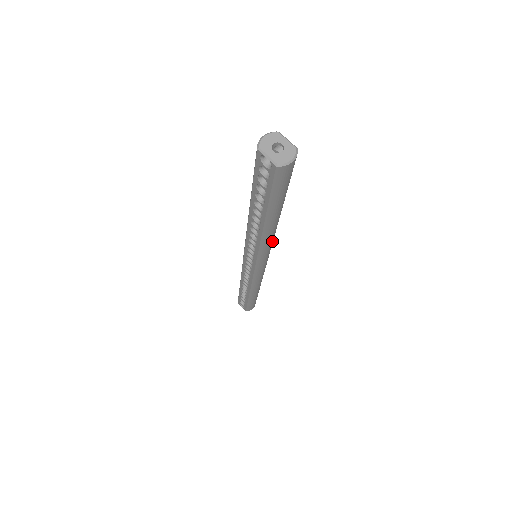
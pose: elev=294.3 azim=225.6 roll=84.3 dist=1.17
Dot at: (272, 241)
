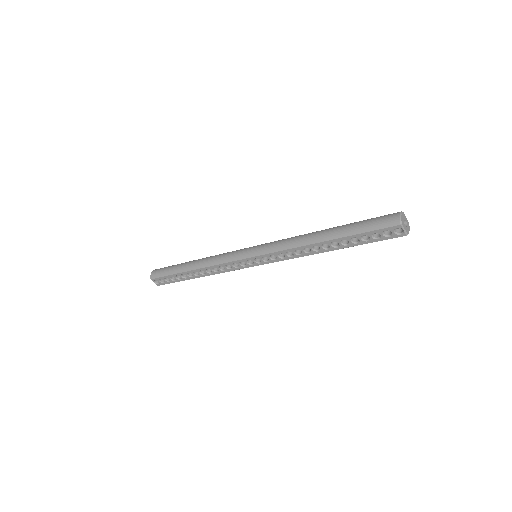
Dot at: occluded
